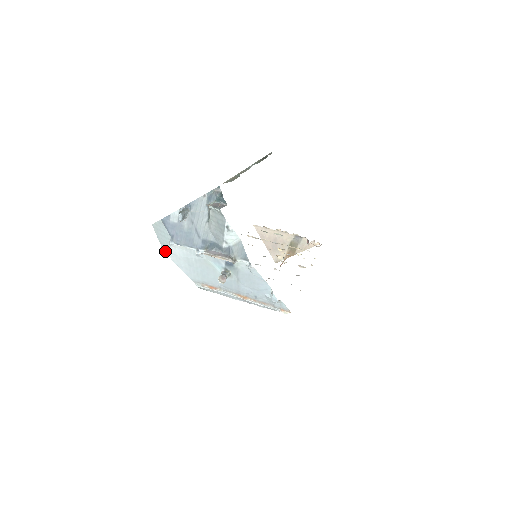
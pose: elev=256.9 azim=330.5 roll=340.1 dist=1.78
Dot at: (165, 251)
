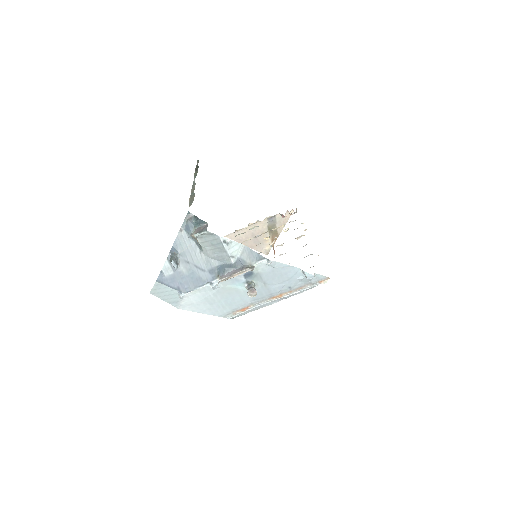
Dot at: (180, 308)
